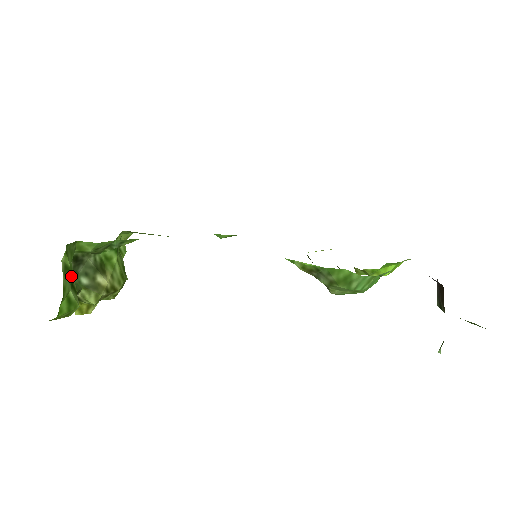
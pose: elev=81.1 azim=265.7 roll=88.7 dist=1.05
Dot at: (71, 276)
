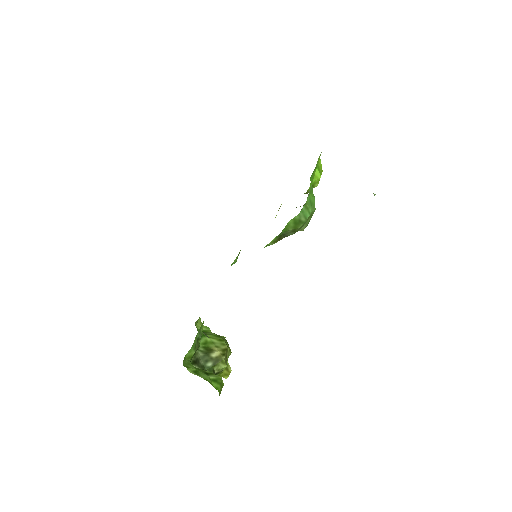
Dot at: (201, 372)
